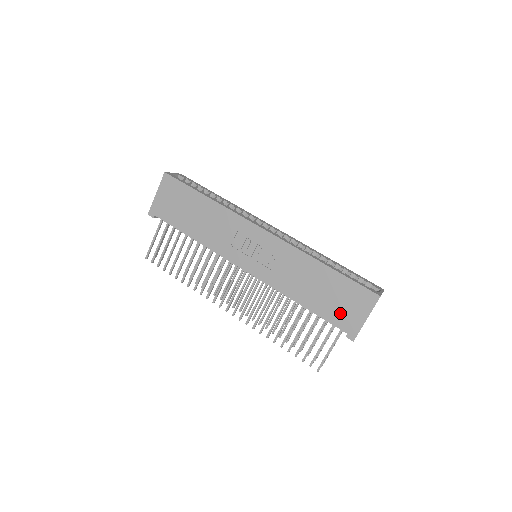
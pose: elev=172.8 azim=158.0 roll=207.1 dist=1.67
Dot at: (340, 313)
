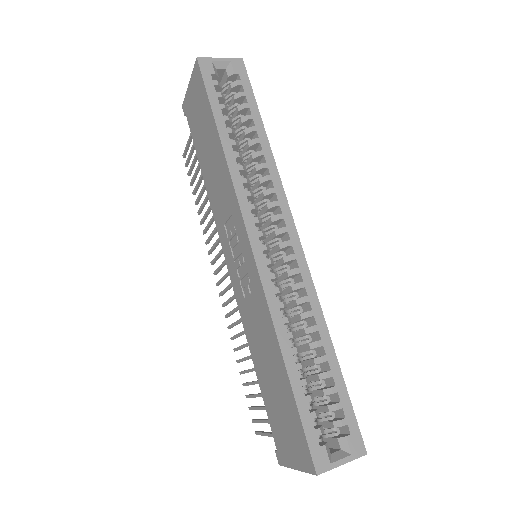
Dot at: (278, 426)
